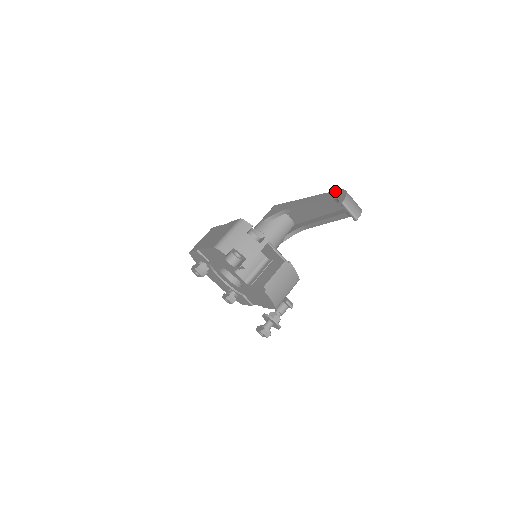
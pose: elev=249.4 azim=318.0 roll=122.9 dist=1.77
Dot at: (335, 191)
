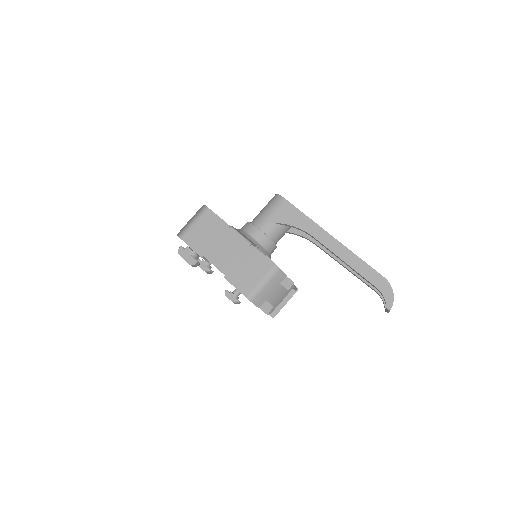
Dot at: (379, 275)
